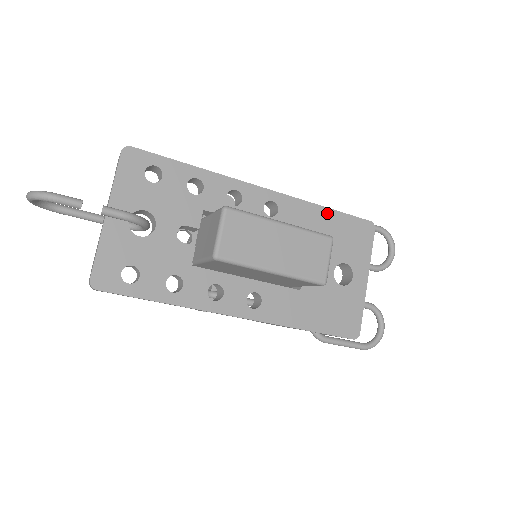
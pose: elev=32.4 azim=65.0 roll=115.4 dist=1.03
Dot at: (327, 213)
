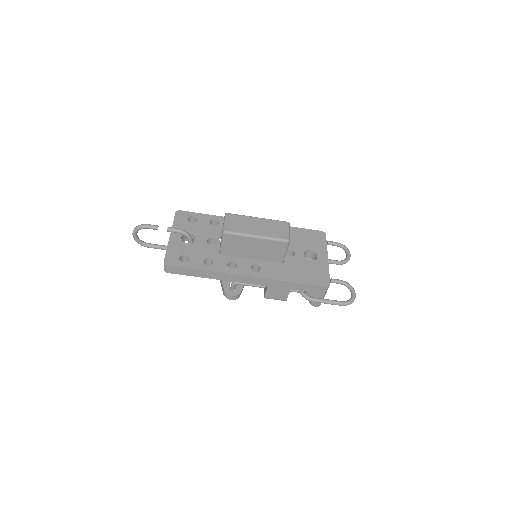
Dot at: (293, 229)
